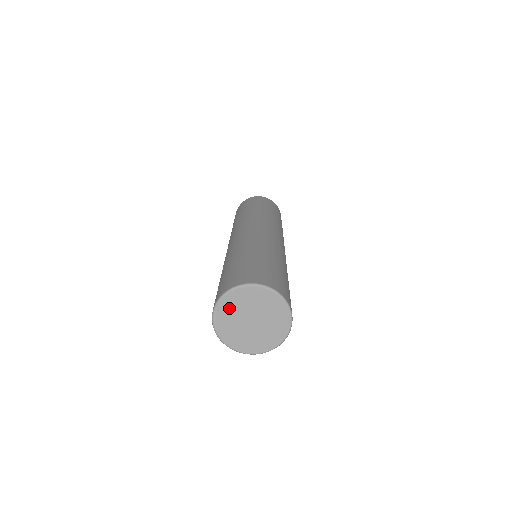
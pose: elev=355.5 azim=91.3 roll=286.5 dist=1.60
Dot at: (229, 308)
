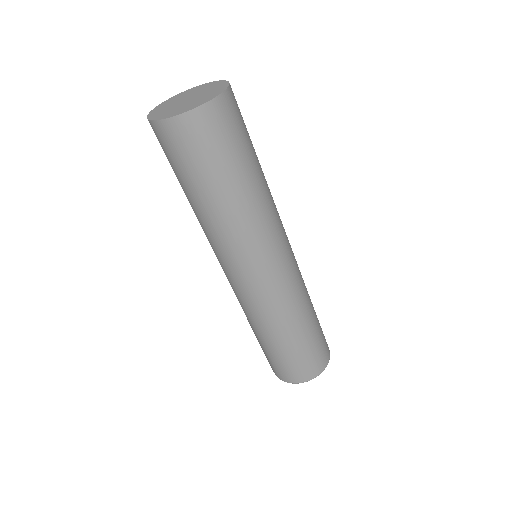
Dot at: occluded
